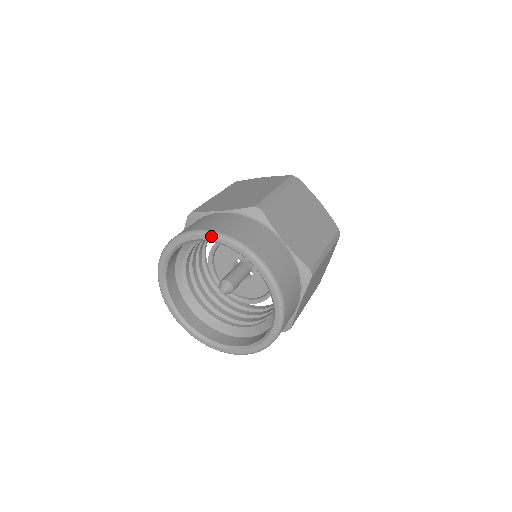
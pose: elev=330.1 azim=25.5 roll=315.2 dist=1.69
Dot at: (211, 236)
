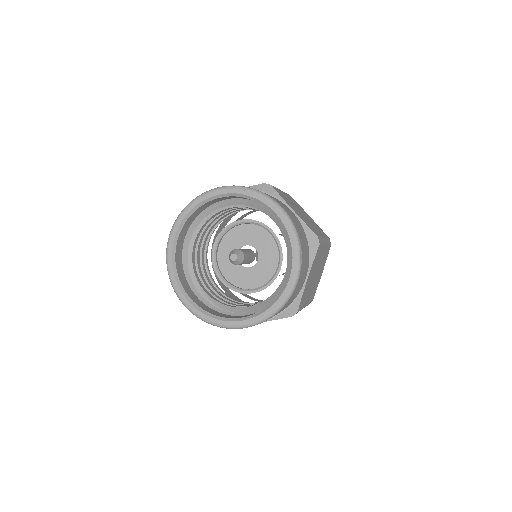
Dot at: (231, 189)
